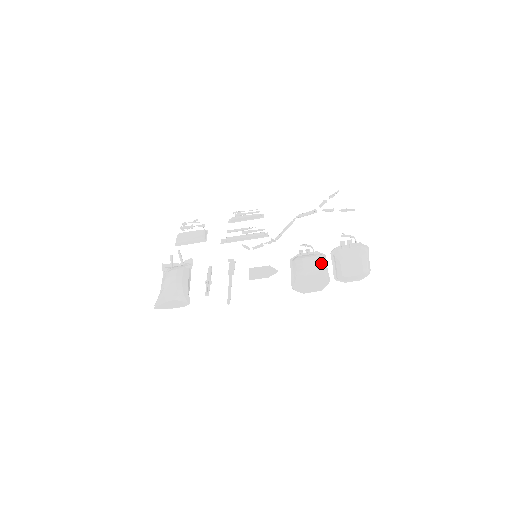
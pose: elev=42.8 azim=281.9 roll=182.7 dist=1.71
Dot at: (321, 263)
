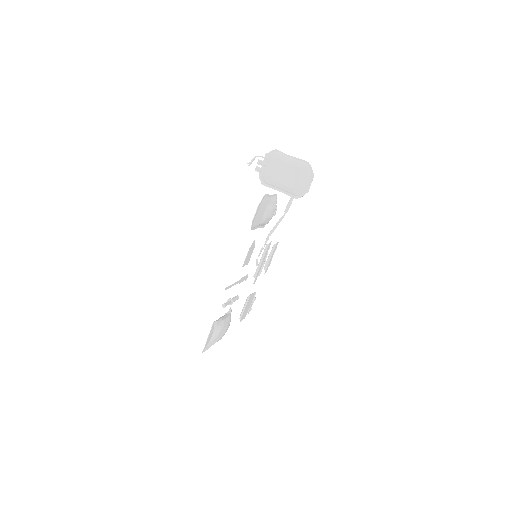
Dot at: occluded
